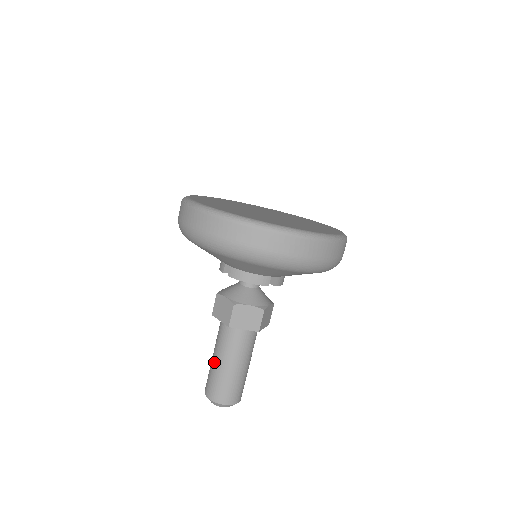
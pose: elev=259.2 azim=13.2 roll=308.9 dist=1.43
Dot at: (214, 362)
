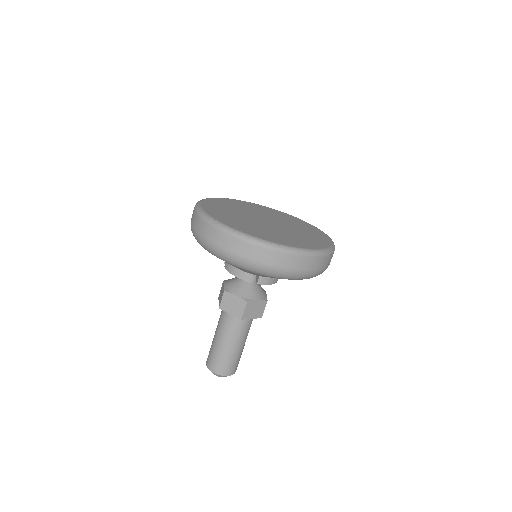
Dot at: (214, 336)
